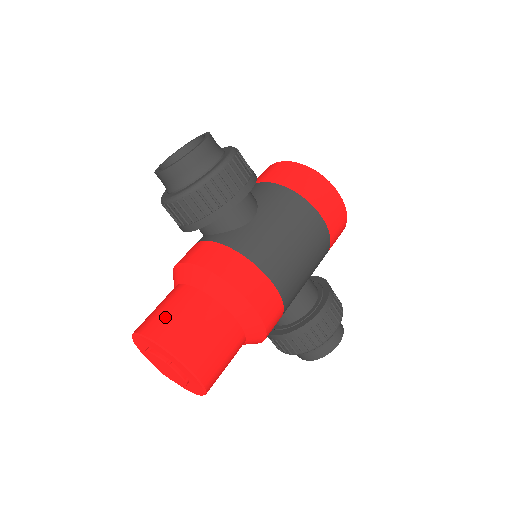
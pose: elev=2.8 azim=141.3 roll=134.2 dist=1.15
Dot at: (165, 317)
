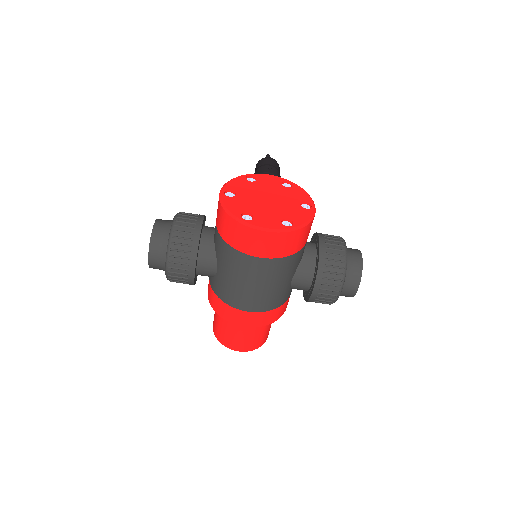
Dot at: (215, 323)
